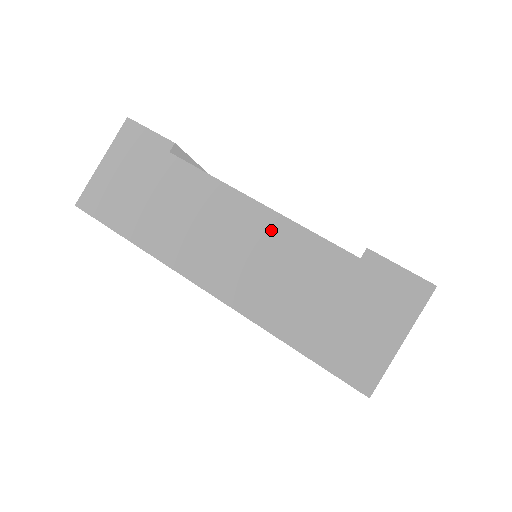
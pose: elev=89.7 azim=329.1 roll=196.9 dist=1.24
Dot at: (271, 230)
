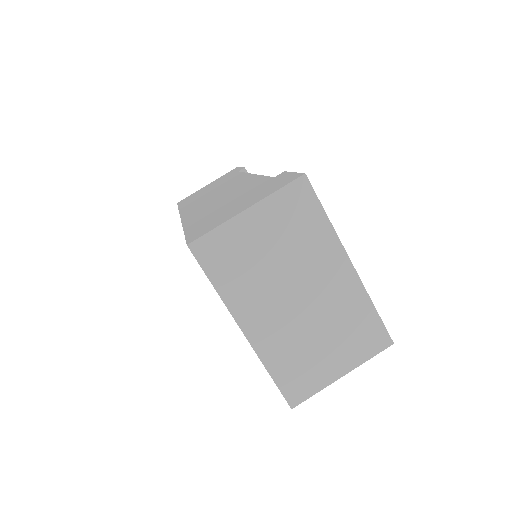
Dot at: (244, 182)
